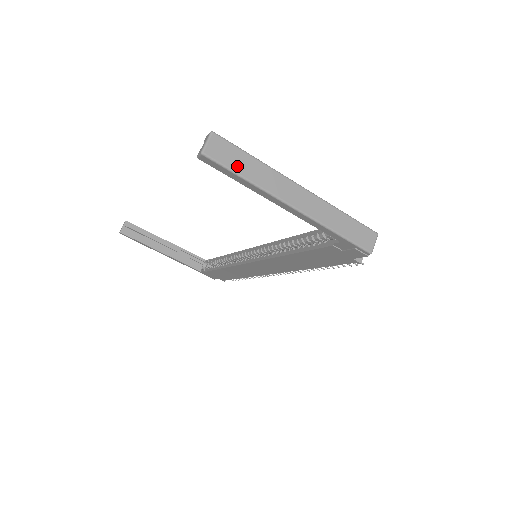
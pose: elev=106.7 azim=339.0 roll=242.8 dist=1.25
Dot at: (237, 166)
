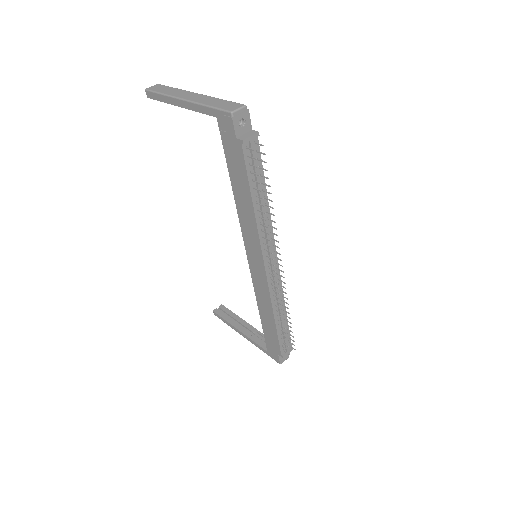
Dot at: (161, 91)
